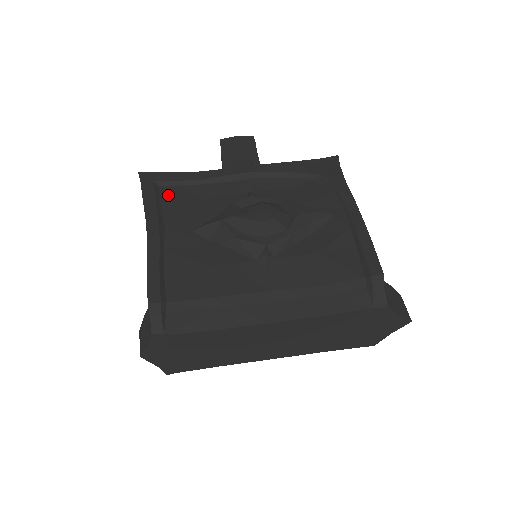
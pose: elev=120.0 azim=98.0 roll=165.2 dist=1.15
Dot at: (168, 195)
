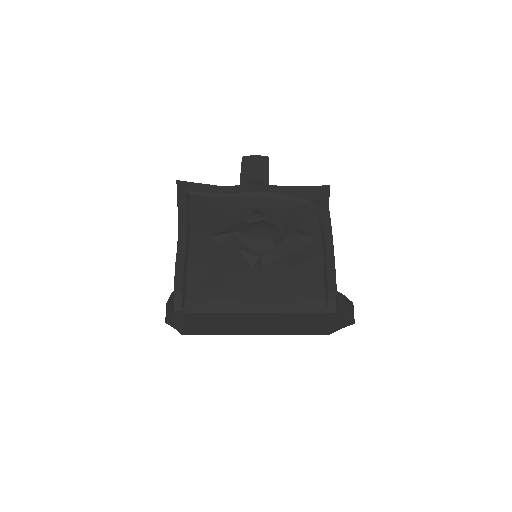
Dot at: (196, 204)
